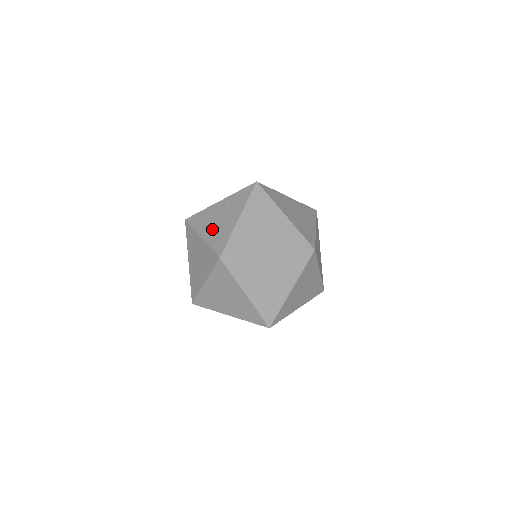
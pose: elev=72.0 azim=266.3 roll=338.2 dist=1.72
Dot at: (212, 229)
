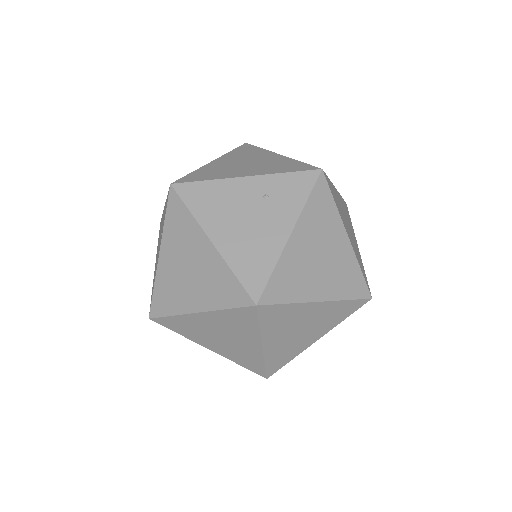
Dot at: (235, 234)
